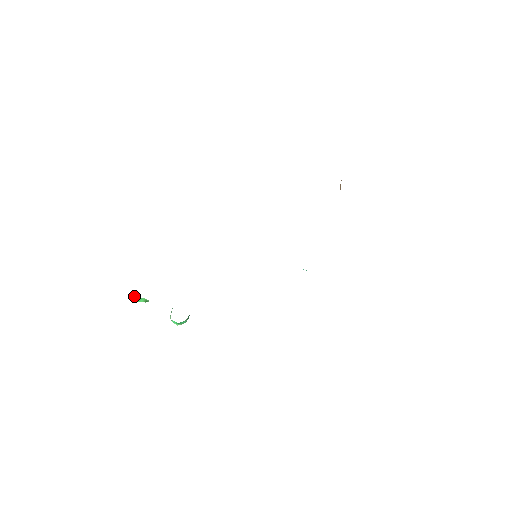
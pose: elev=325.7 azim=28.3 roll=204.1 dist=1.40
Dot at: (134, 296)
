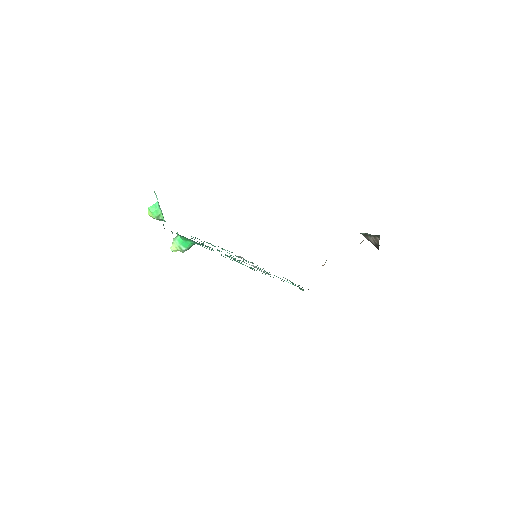
Dot at: (153, 204)
